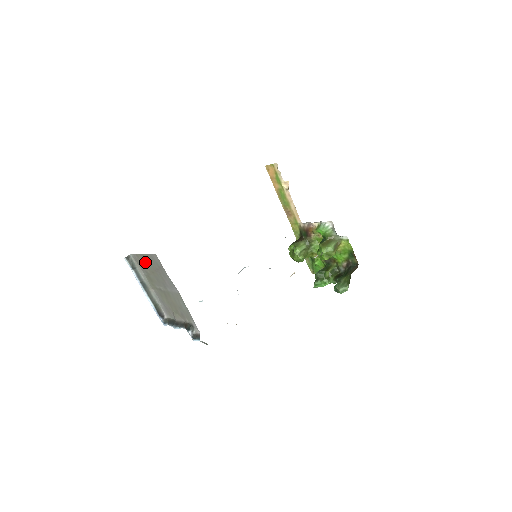
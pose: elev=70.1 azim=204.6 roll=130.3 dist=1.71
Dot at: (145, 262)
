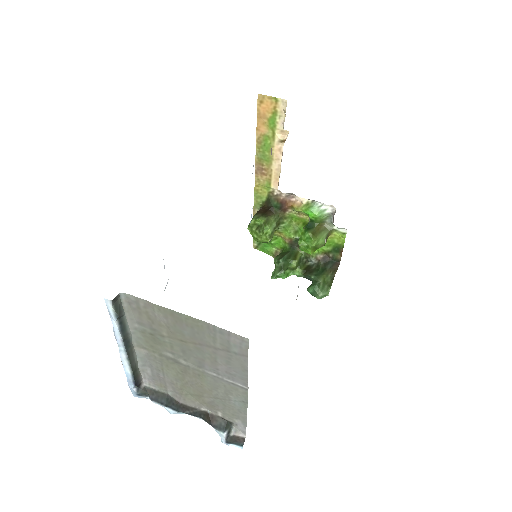
Dot at: (172, 322)
